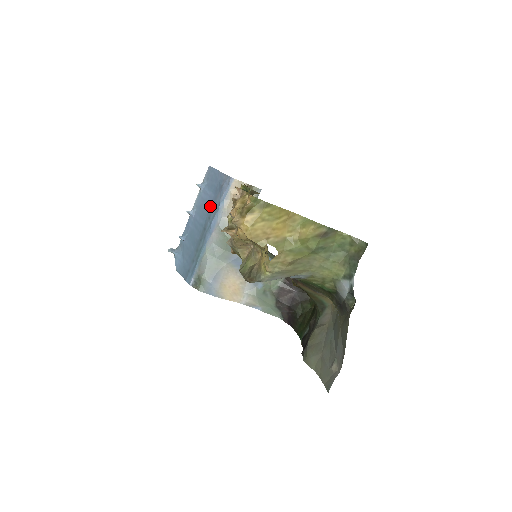
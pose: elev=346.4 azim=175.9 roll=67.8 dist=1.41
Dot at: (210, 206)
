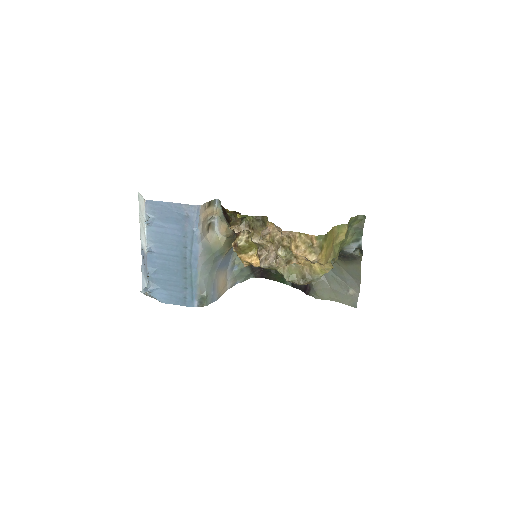
Dot at: (179, 237)
